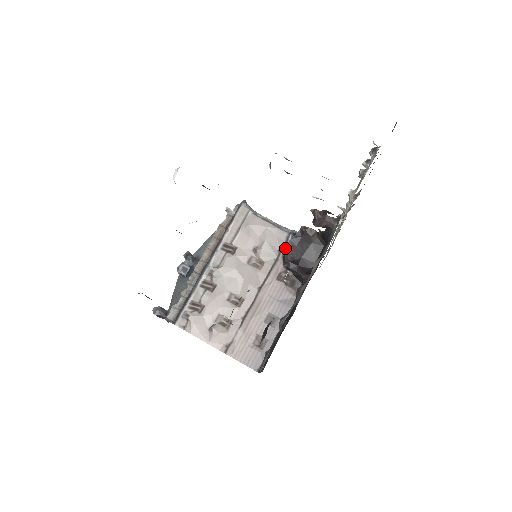
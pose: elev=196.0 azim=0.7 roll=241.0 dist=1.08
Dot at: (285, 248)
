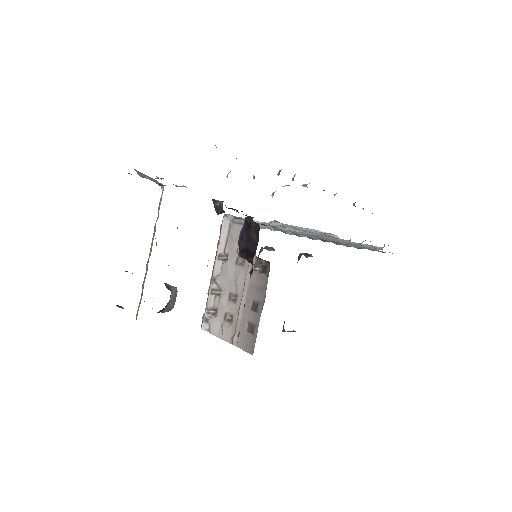
Dot at: occluded
